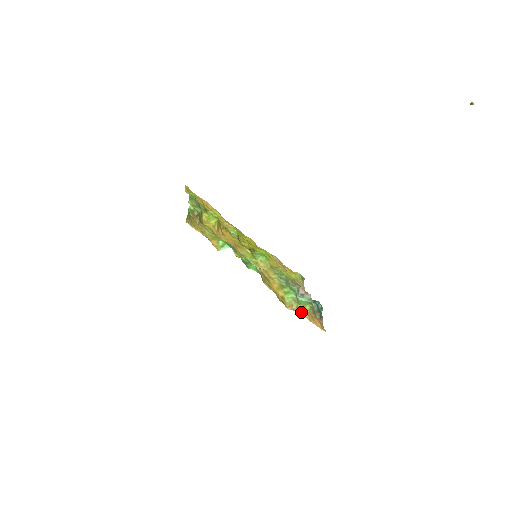
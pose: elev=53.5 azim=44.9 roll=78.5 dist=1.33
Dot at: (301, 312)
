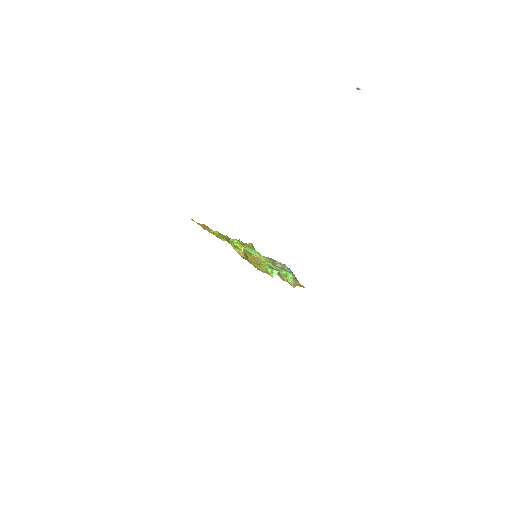
Dot at: (298, 285)
